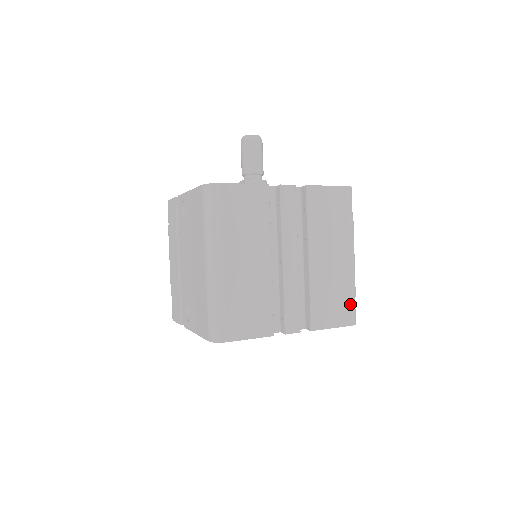
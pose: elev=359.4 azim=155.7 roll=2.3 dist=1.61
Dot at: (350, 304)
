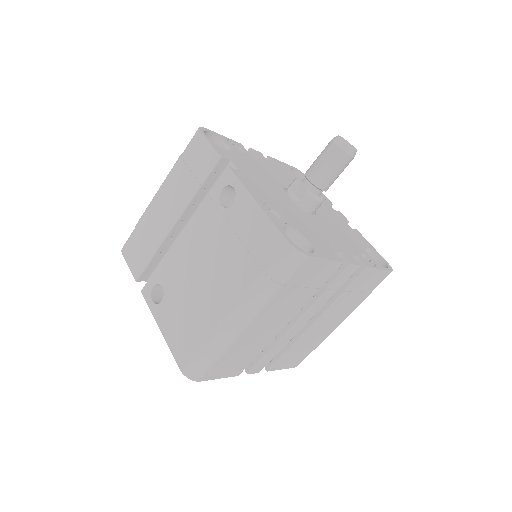
Dot at: occluded
